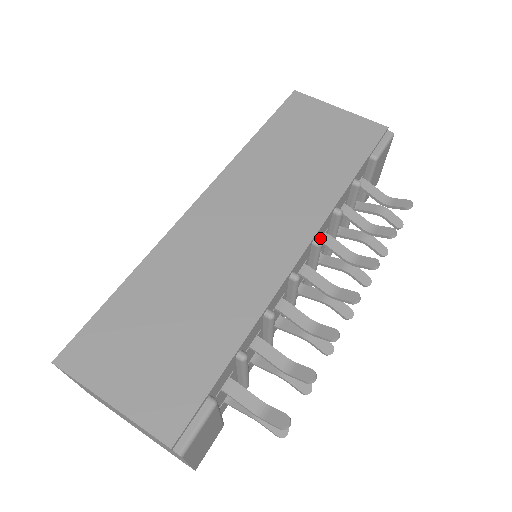
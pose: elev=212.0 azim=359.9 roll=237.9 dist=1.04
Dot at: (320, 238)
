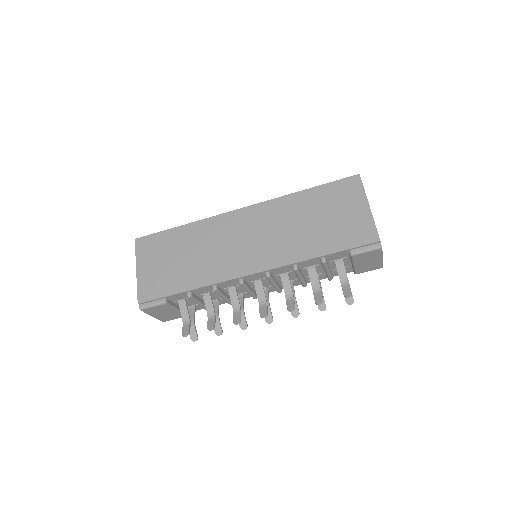
Dot at: (281, 273)
